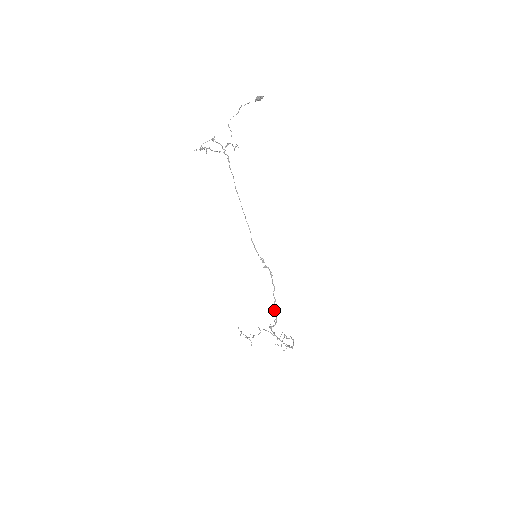
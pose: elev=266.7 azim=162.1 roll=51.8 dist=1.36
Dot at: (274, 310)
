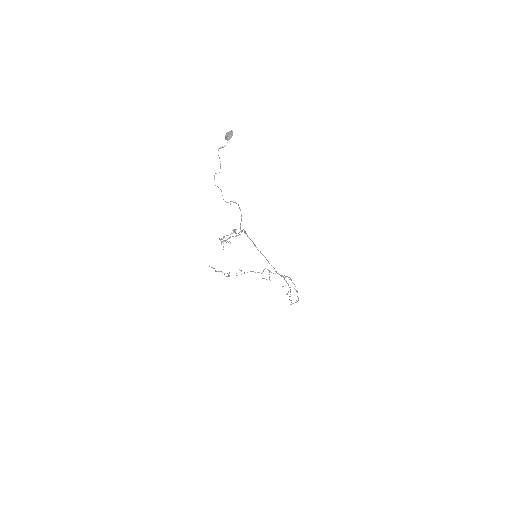
Dot at: occluded
